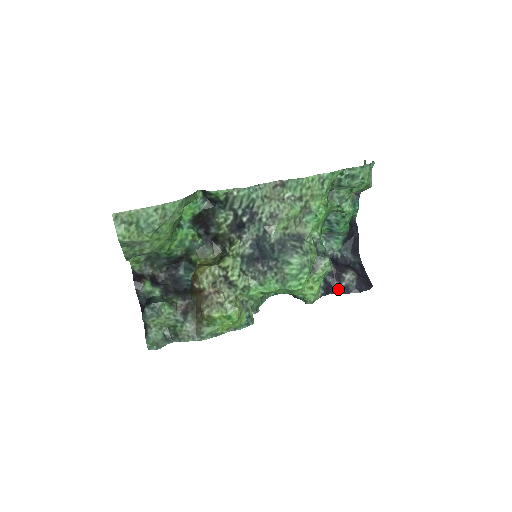
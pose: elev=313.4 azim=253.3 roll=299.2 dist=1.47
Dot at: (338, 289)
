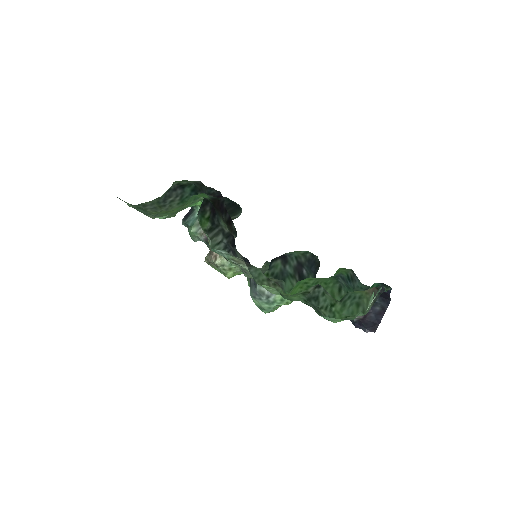
Dot at: occluded
